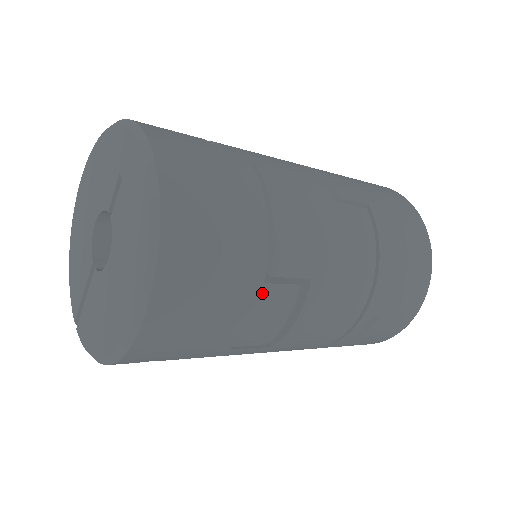
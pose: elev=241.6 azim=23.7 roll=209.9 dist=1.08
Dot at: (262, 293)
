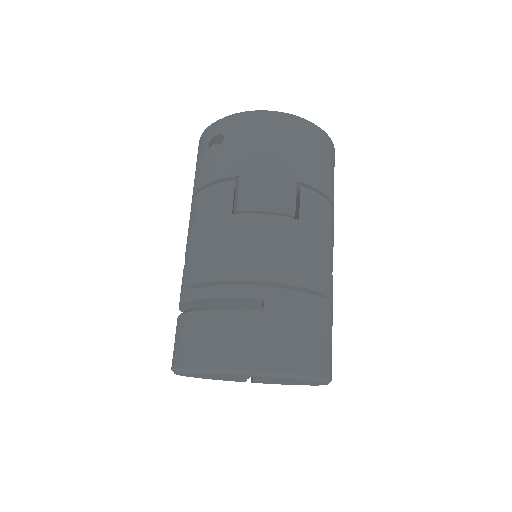
Dot at: (332, 305)
